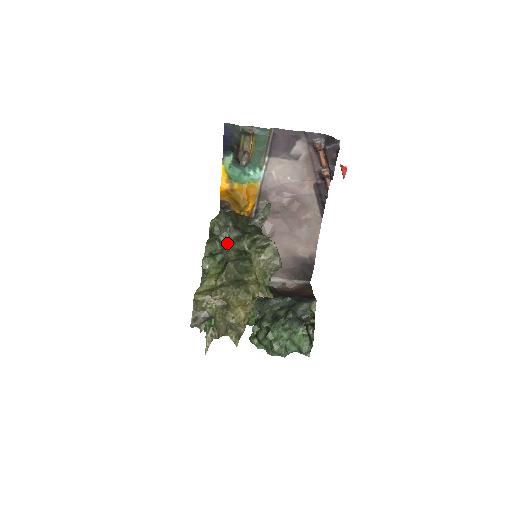
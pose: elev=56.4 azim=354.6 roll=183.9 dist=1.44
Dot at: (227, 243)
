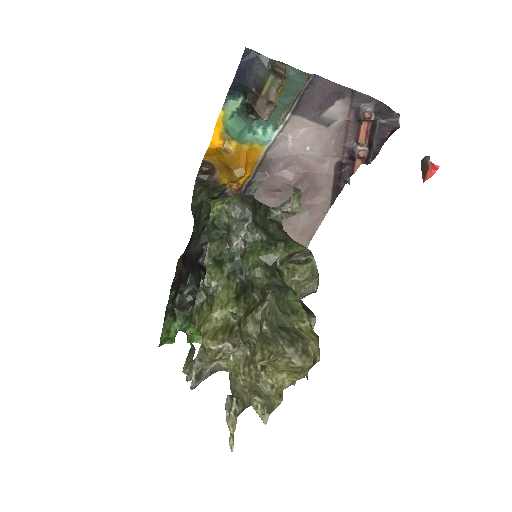
Dot at: (240, 246)
